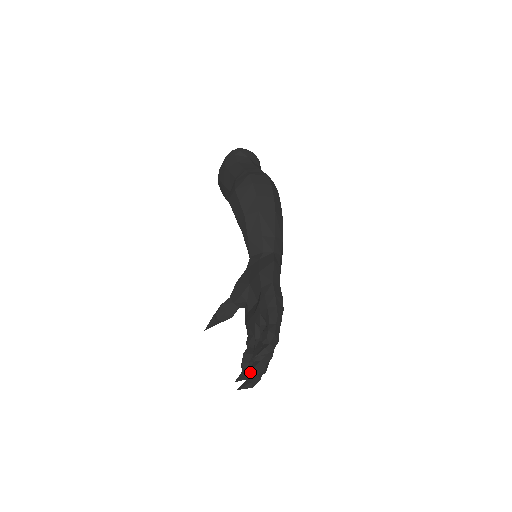
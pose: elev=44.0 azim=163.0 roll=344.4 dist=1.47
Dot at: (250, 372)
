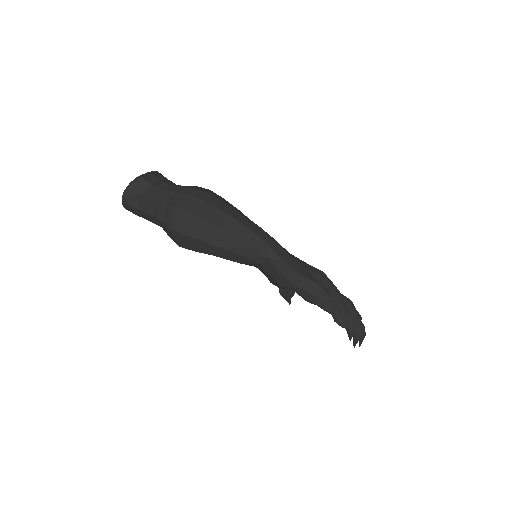
Dot at: (356, 342)
